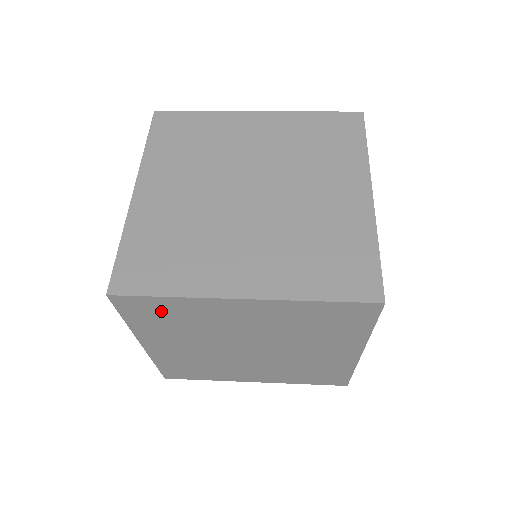
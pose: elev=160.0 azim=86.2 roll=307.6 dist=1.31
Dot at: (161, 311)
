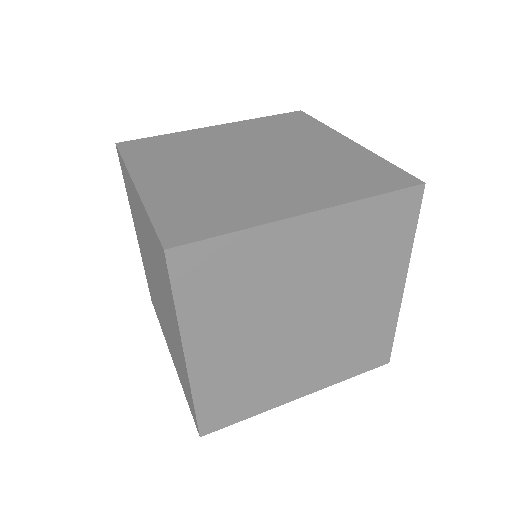
Dot at: (221, 267)
